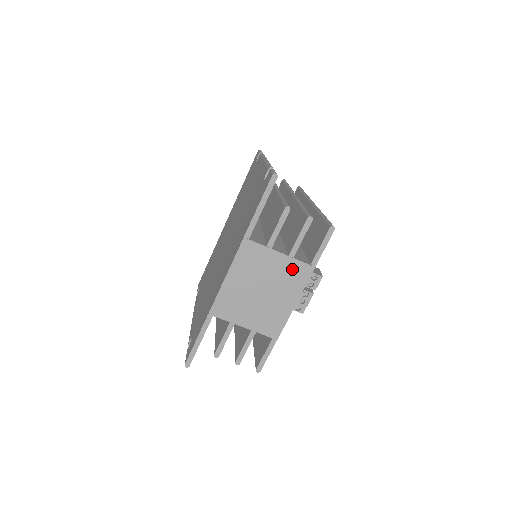
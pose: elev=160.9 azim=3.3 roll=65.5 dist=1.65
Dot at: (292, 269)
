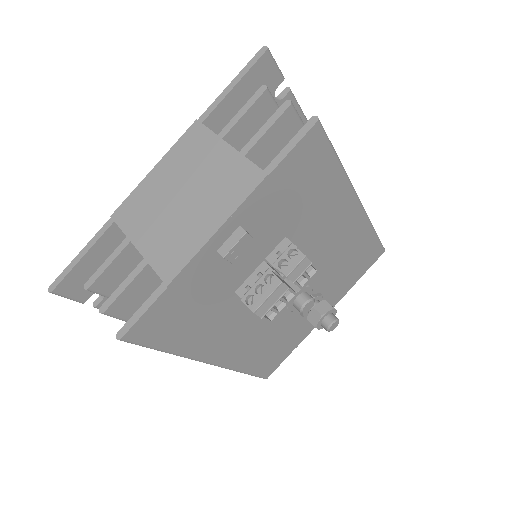
Dot at: (235, 172)
